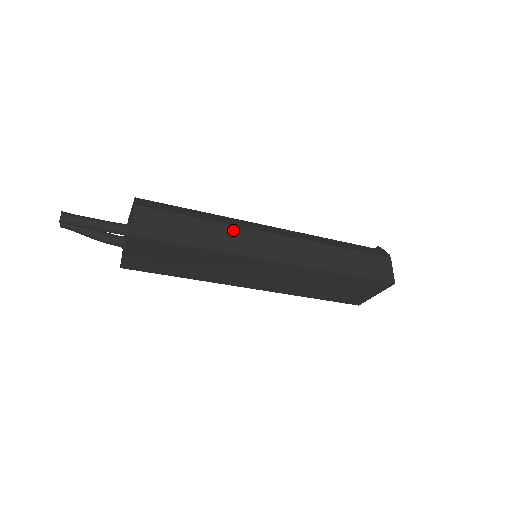
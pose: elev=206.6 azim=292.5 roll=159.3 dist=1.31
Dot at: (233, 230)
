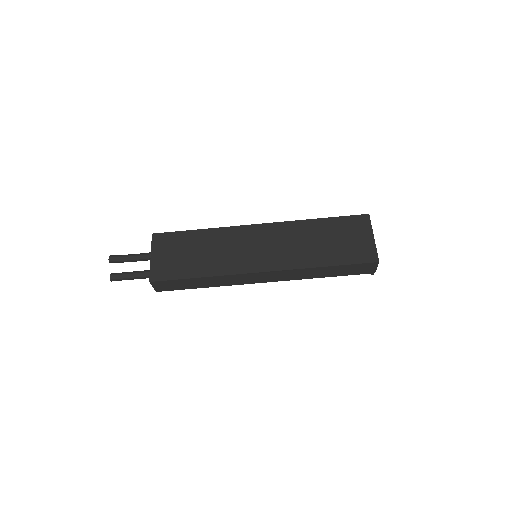
Dot at: occluded
